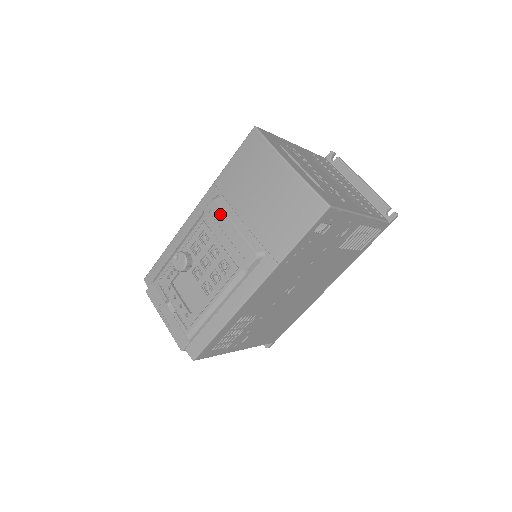
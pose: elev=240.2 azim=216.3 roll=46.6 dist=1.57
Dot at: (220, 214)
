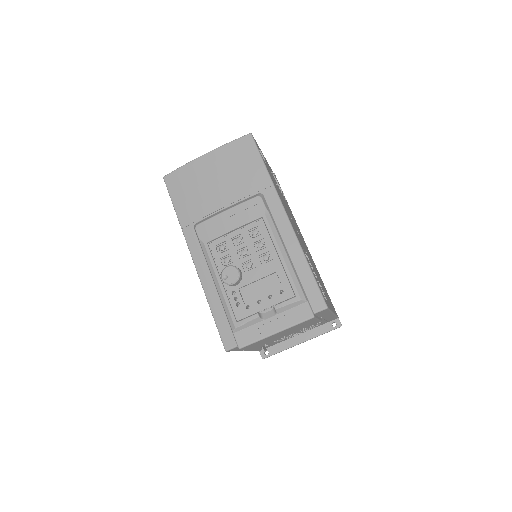
Dot at: (211, 222)
